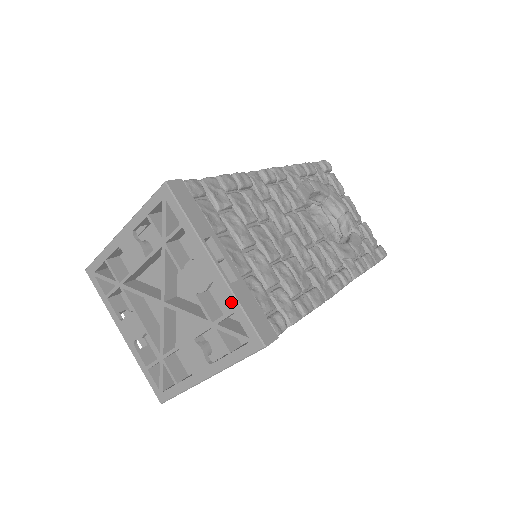
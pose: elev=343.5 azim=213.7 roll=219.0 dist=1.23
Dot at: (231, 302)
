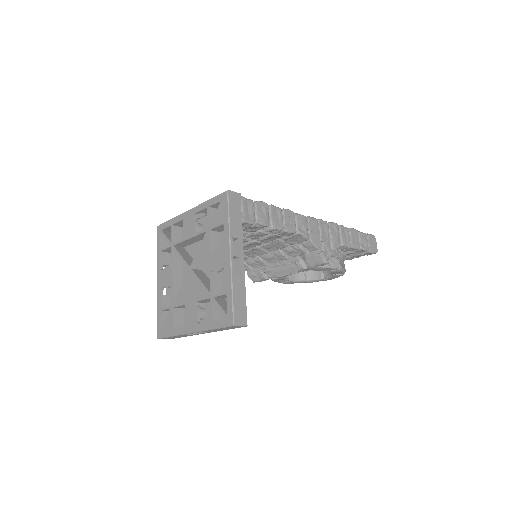
Dot at: (204, 206)
